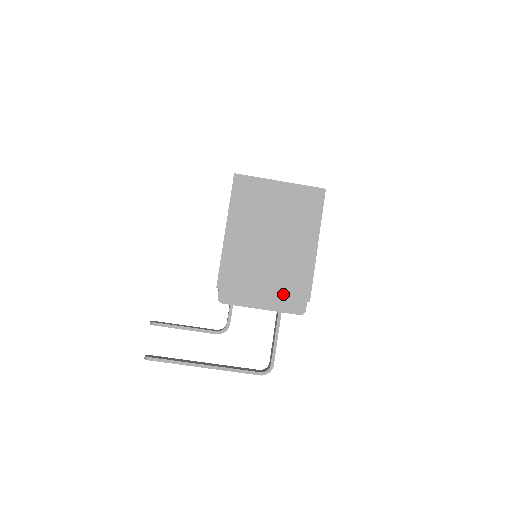
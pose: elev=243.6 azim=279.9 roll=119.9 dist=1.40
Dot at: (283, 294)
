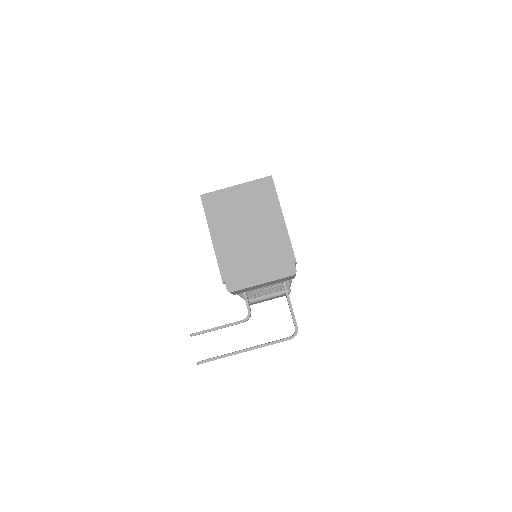
Dot at: (274, 265)
